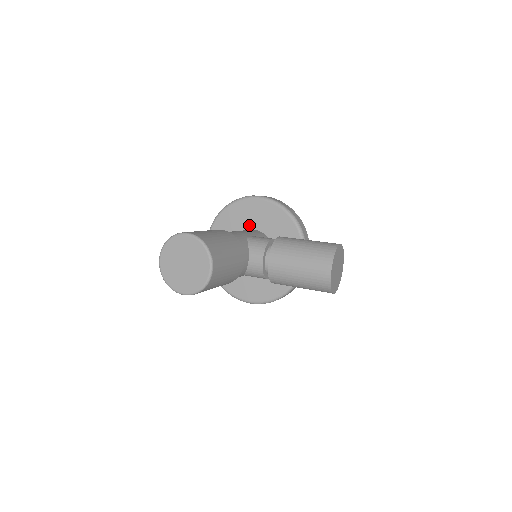
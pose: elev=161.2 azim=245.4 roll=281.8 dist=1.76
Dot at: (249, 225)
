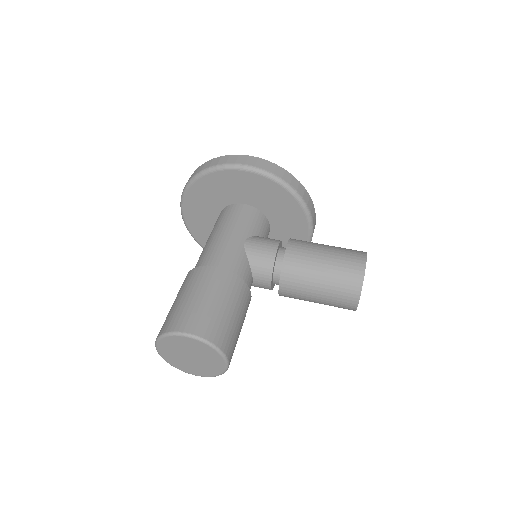
Dot at: (236, 198)
